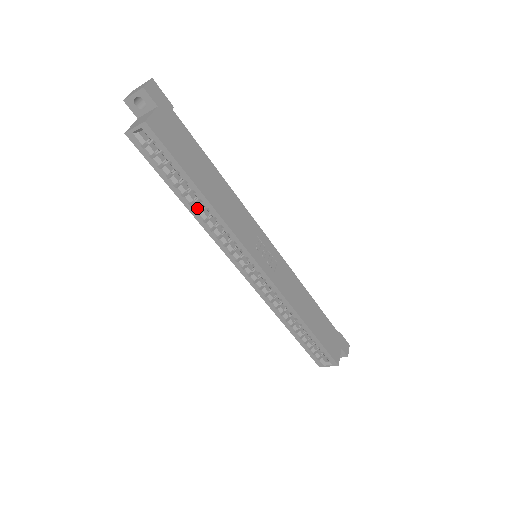
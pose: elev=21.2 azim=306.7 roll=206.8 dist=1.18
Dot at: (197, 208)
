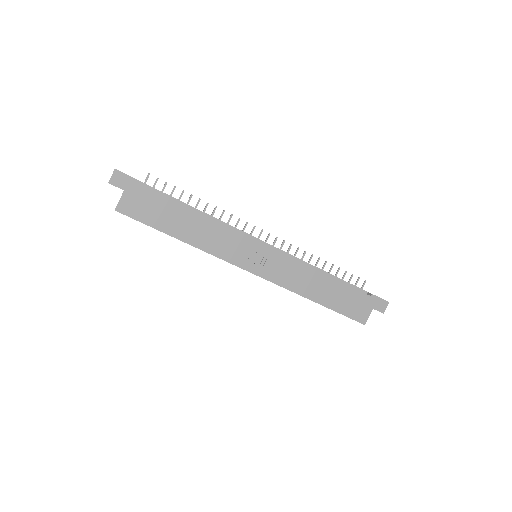
Dot at: occluded
